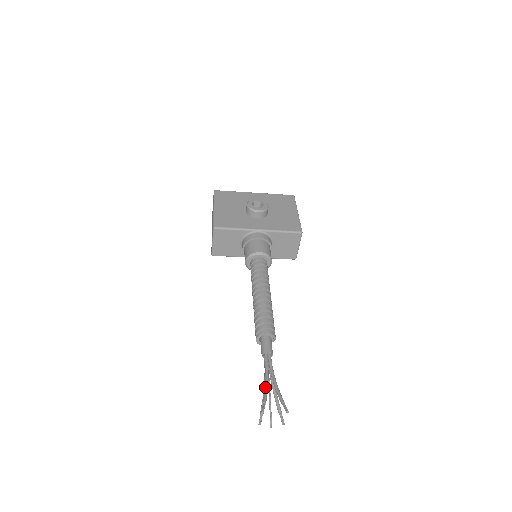
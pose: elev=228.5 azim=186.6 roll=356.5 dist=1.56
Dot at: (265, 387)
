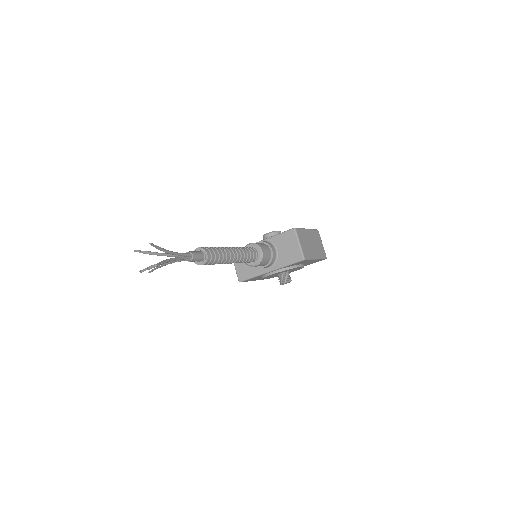
Dot at: (158, 253)
